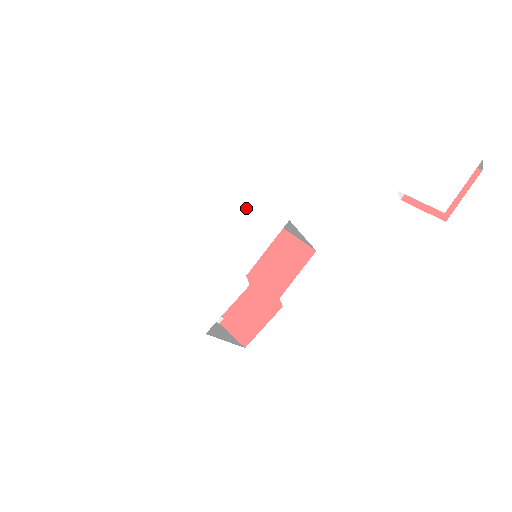
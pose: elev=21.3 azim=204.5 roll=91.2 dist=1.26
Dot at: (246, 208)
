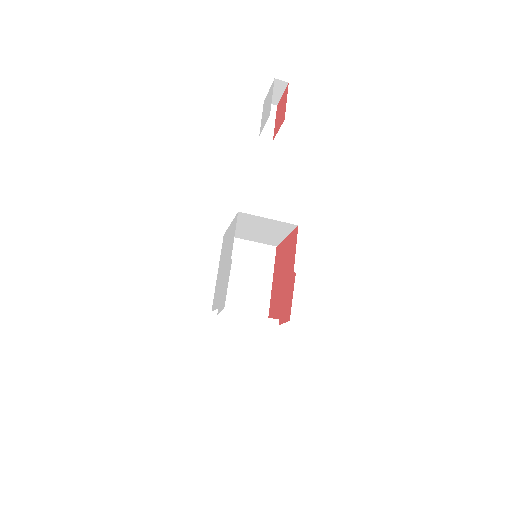
Dot at: (229, 233)
